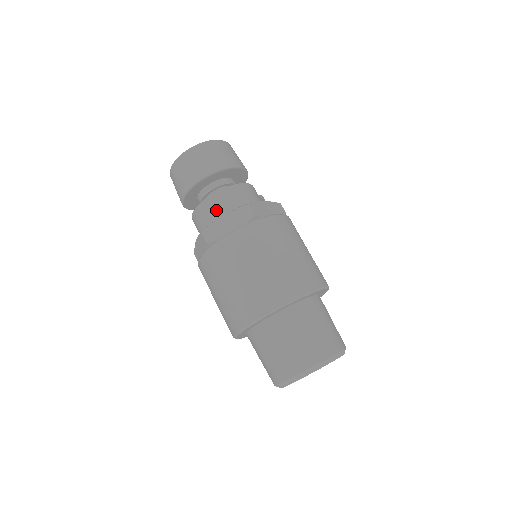
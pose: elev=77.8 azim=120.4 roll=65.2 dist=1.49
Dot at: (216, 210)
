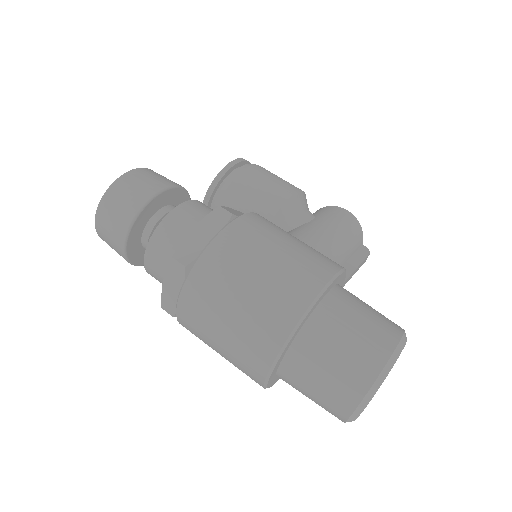
Dot at: (159, 272)
